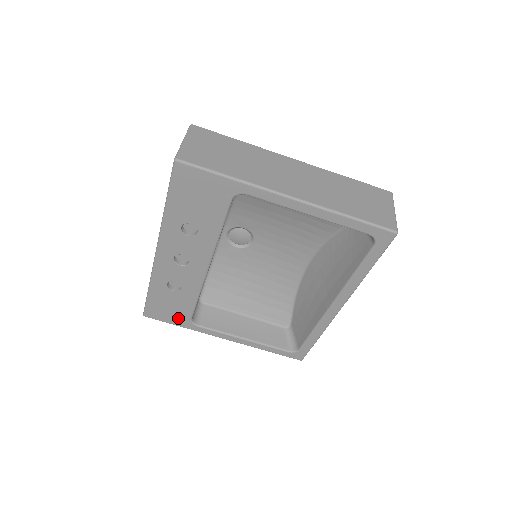
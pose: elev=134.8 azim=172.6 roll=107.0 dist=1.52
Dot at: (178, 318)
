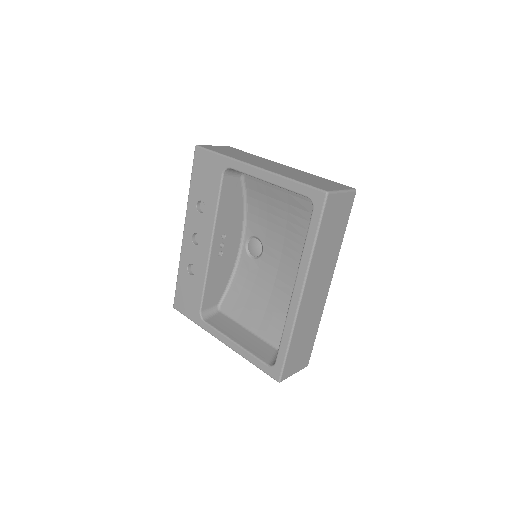
Dot at: (192, 310)
